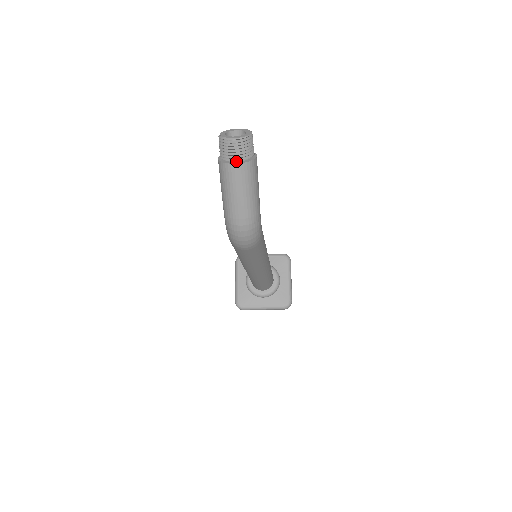
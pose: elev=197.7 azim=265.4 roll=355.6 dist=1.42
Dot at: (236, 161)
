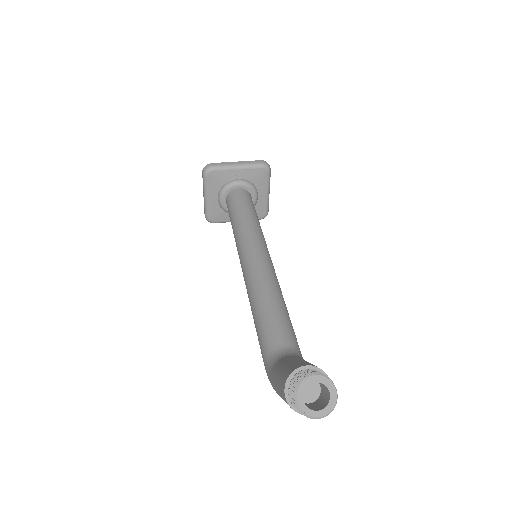
Dot at: occluded
